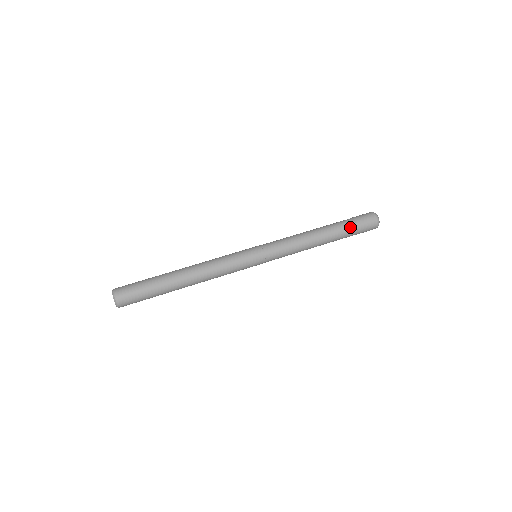
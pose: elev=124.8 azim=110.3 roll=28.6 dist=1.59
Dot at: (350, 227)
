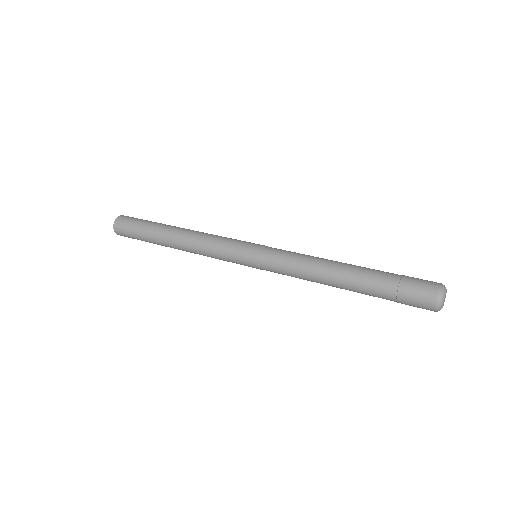
Dot at: (391, 273)
